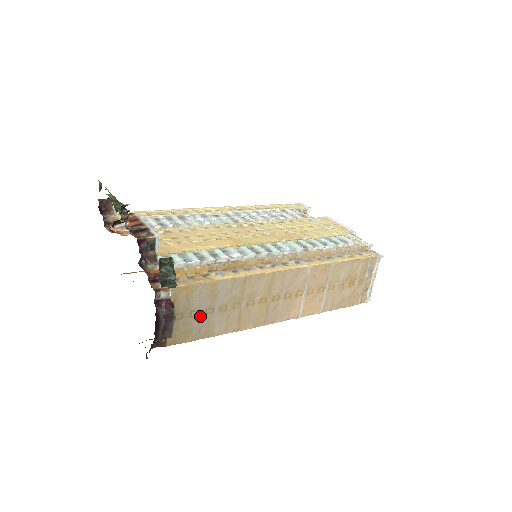
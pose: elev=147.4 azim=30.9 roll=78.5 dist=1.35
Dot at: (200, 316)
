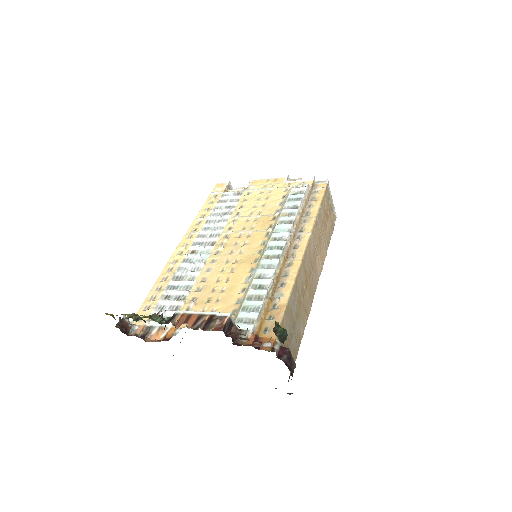
Dot at: (292, 335)
